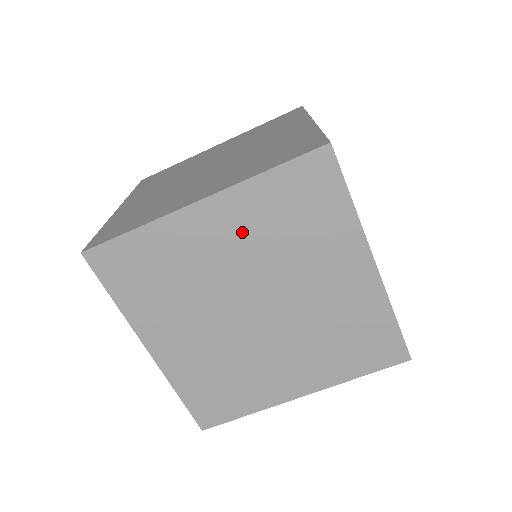
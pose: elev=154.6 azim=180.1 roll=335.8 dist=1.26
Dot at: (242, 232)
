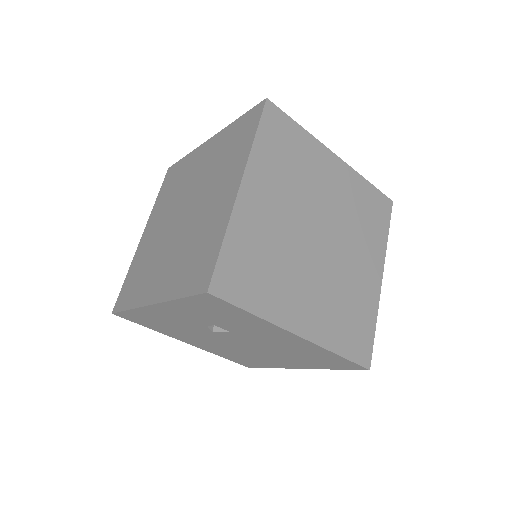
Dot at: (274, 188)
